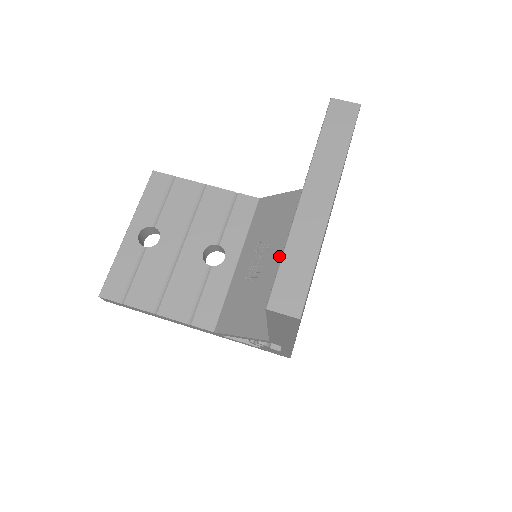
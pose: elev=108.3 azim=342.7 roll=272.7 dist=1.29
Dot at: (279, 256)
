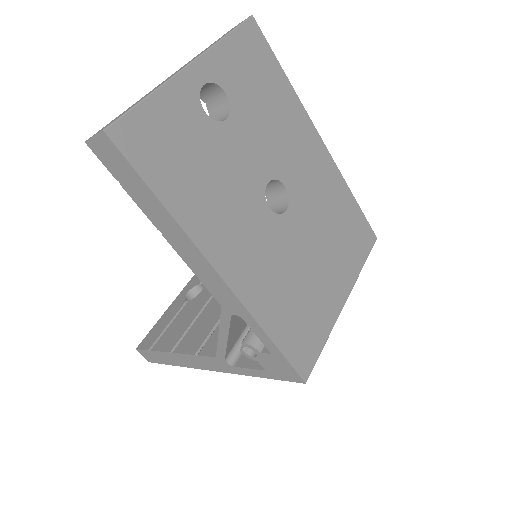
Dot at: occluded
